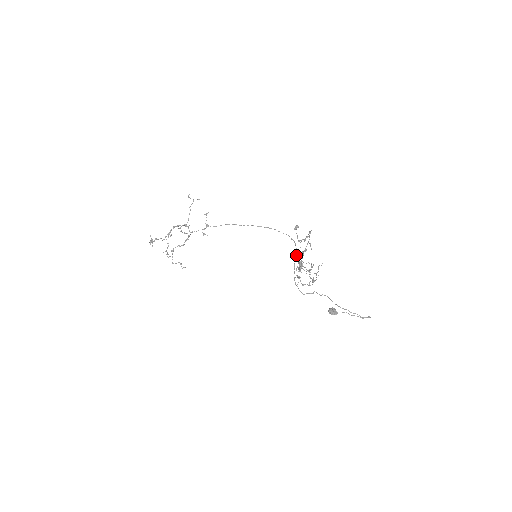
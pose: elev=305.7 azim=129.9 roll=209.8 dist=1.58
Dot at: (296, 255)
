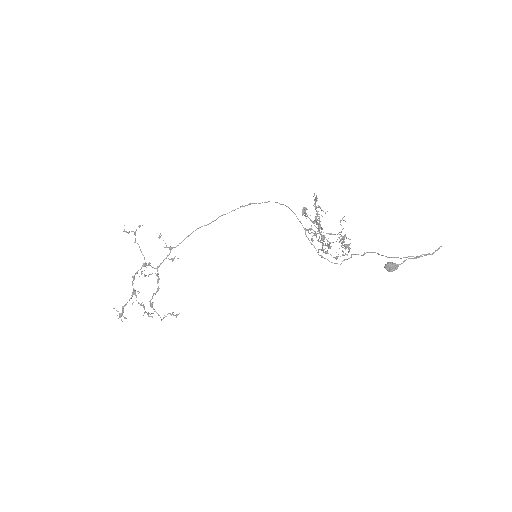
Dot at: (300, 222)
